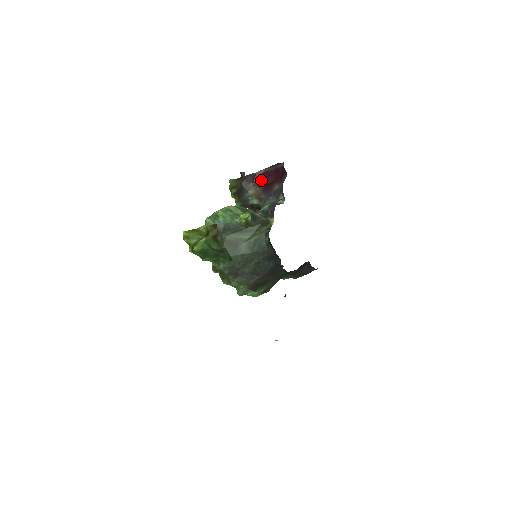
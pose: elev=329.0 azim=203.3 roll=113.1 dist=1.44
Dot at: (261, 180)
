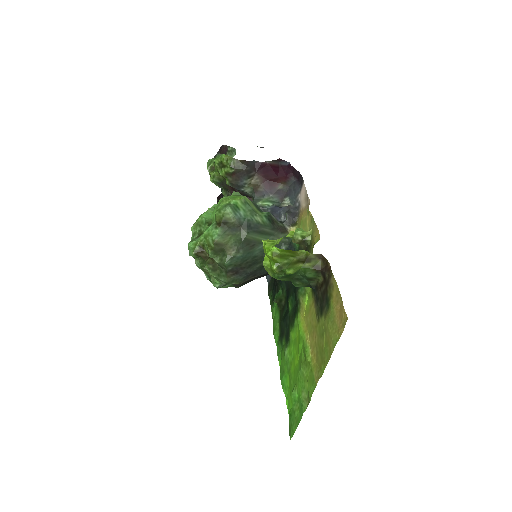
Dot at: (265, 172)
